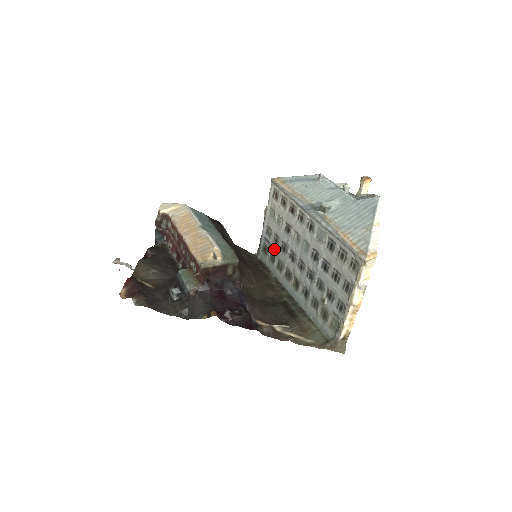
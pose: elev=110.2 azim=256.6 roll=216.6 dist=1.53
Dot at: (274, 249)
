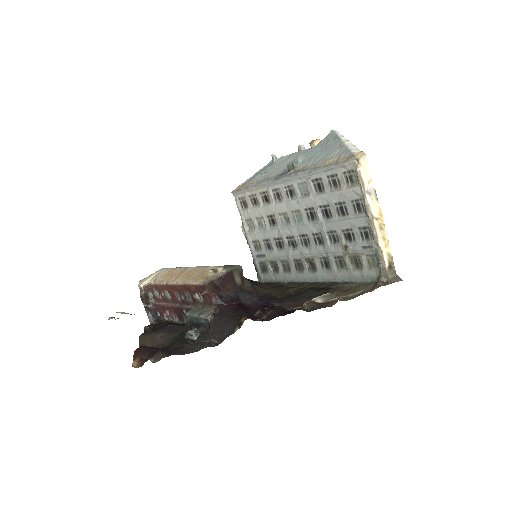
Dot at: (271, 256)
